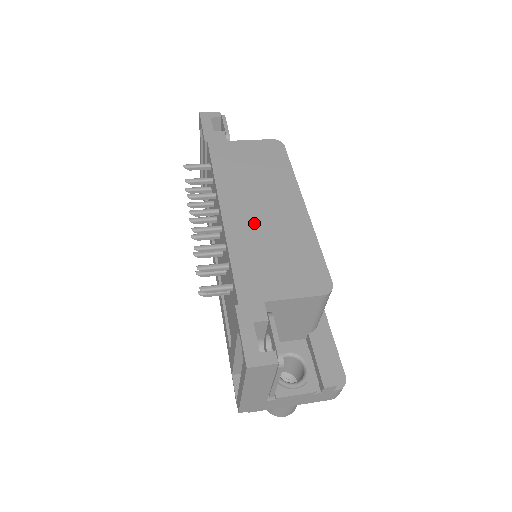
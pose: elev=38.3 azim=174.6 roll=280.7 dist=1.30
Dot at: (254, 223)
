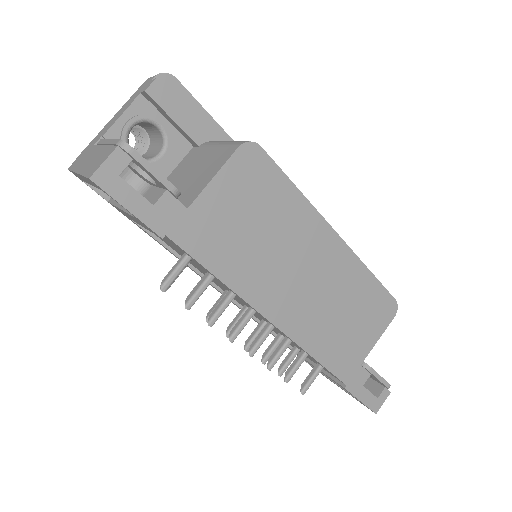
Dot at: (309, 305)
